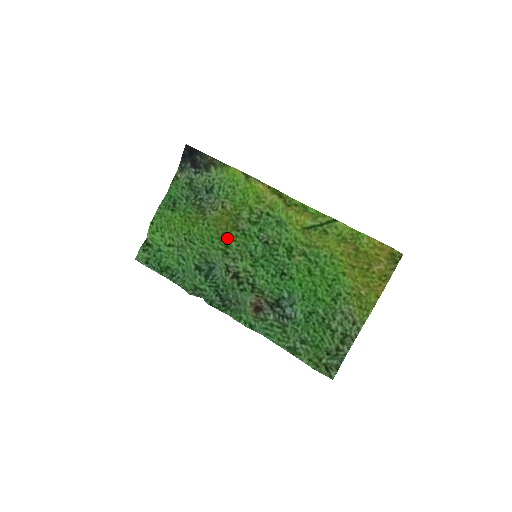
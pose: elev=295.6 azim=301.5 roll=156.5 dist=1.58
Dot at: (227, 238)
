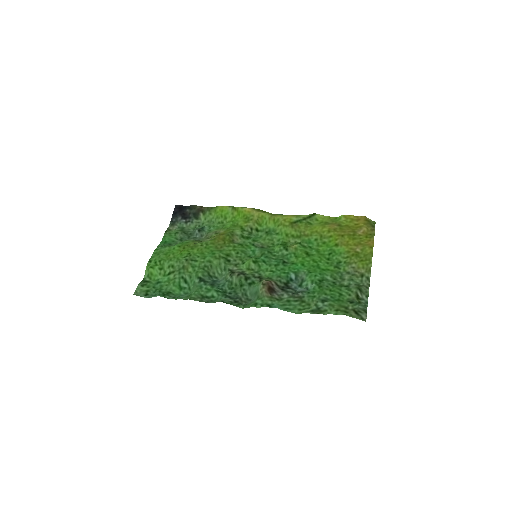
Dot at: (226, 249)
